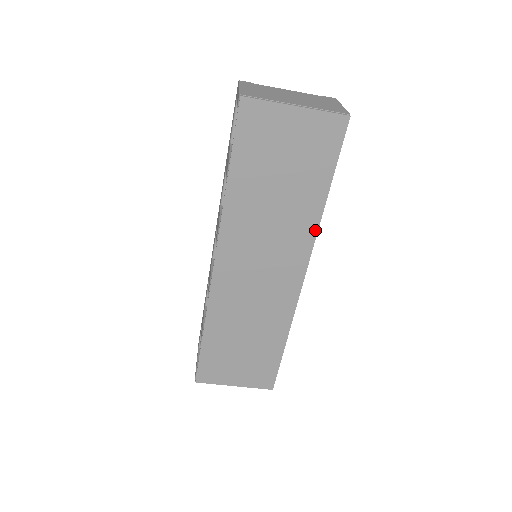
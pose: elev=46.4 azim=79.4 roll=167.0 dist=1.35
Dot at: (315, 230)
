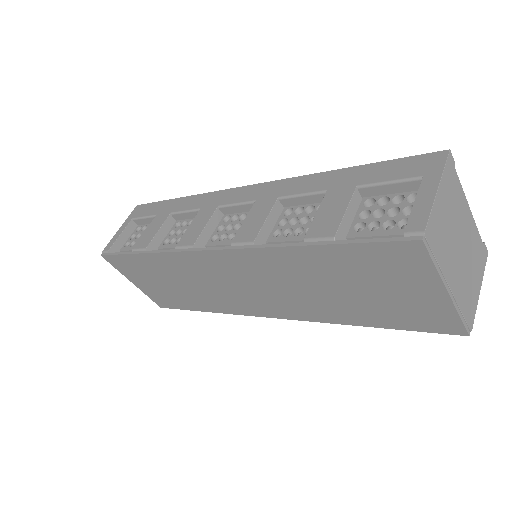
Dot at: (322, 321)
